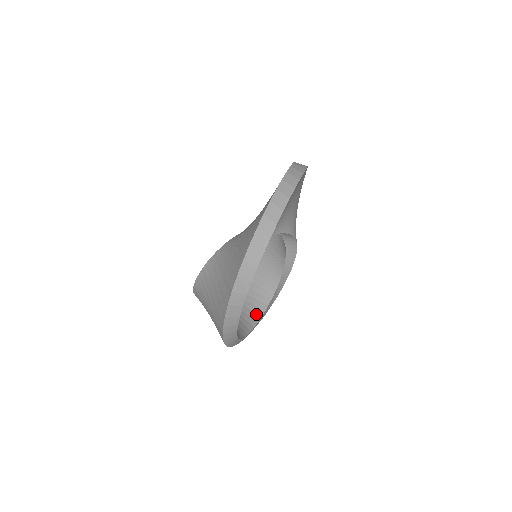
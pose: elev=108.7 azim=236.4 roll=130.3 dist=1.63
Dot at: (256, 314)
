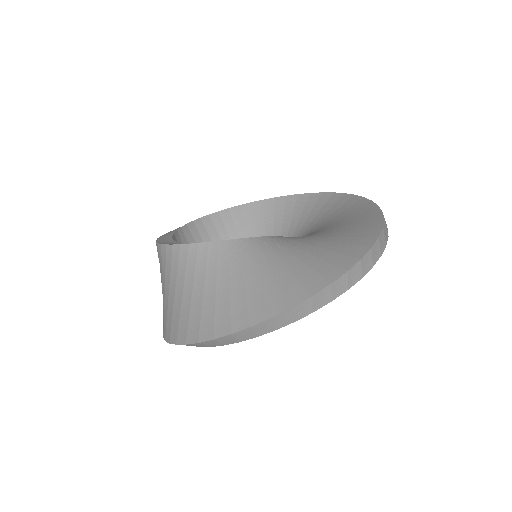
Dot at: occluded
